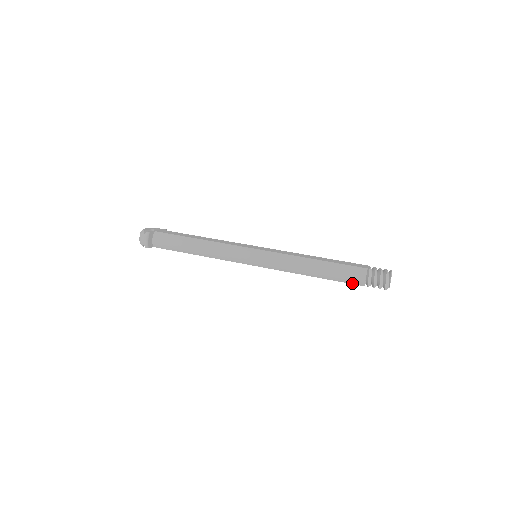
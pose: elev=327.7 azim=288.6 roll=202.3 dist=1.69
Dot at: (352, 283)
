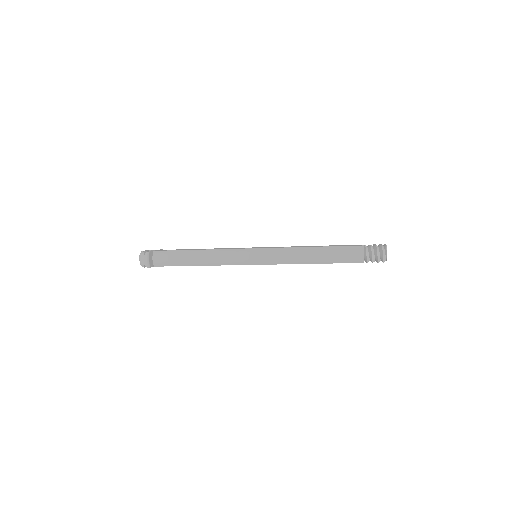
Dot at: (352, 262)
